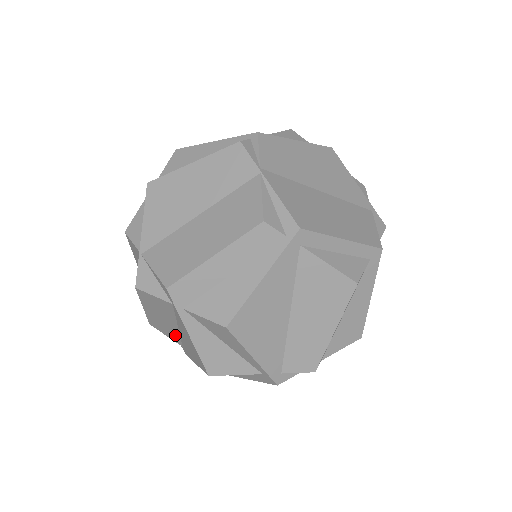
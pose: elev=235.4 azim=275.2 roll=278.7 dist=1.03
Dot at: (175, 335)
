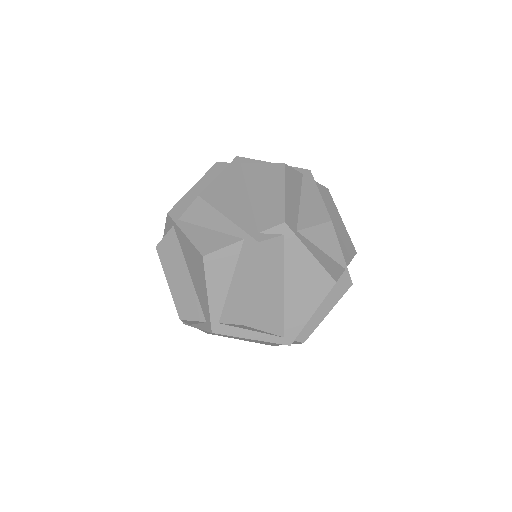
Dot at: (194, 300)
